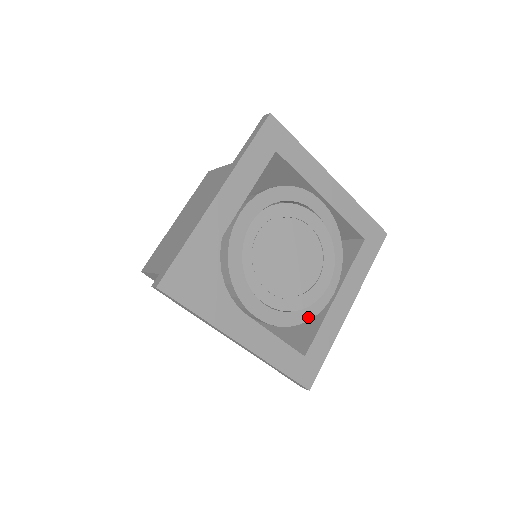
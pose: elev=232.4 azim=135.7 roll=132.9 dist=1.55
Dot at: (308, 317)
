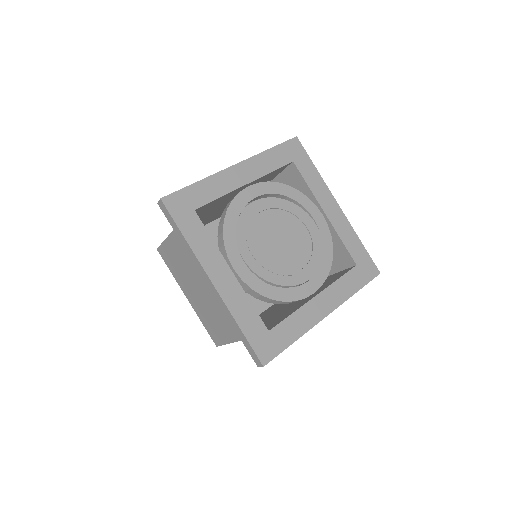
Dot at: (283, 298)
